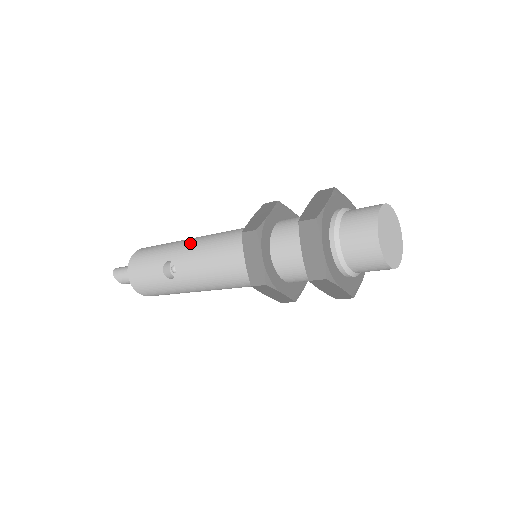
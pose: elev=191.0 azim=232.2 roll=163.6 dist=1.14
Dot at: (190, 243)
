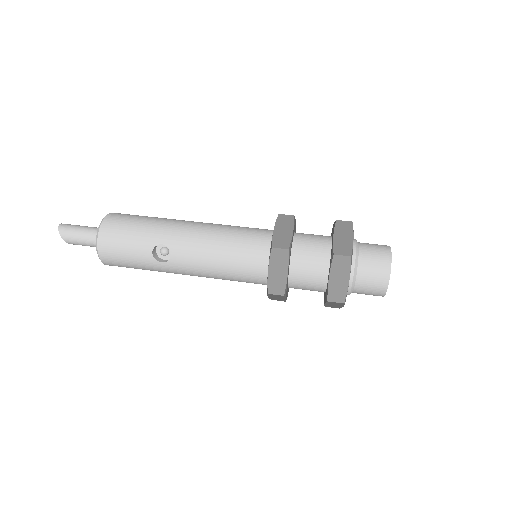
Dot at: (190, 231)
